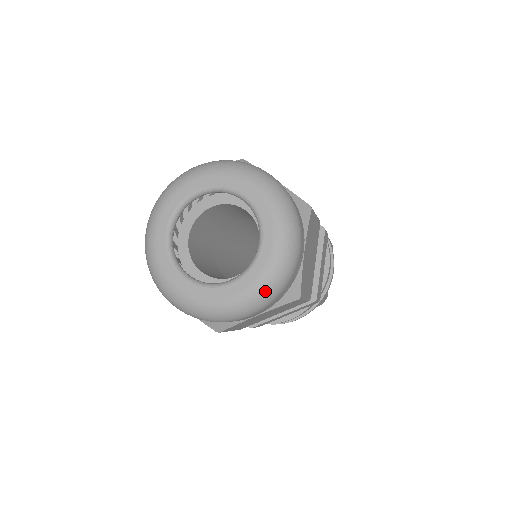
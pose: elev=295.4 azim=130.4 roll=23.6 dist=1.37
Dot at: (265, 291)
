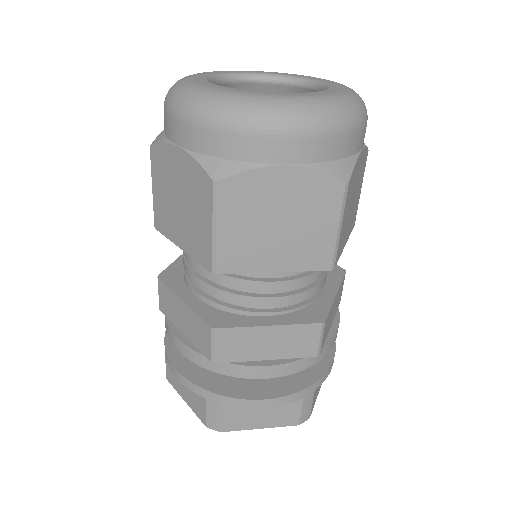
Dot at: occluded
